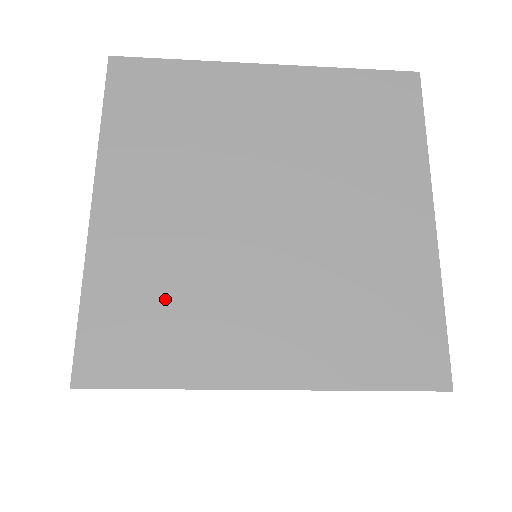
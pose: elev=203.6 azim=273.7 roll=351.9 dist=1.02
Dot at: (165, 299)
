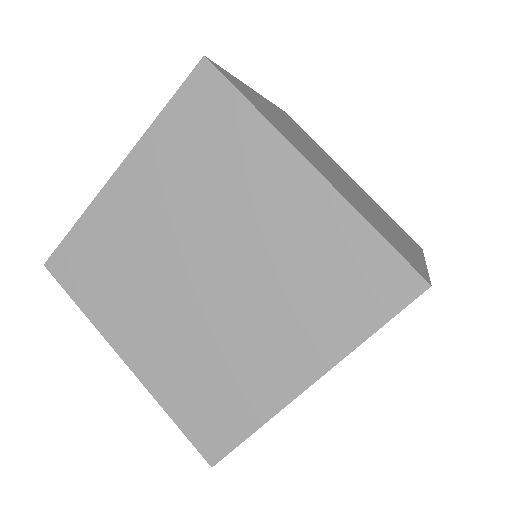
Dot at: (208, 382)
